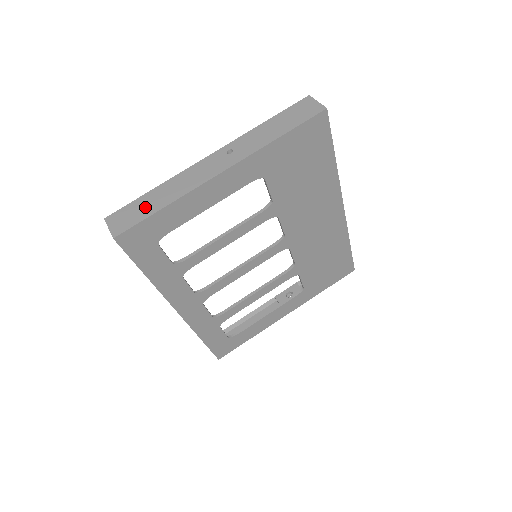
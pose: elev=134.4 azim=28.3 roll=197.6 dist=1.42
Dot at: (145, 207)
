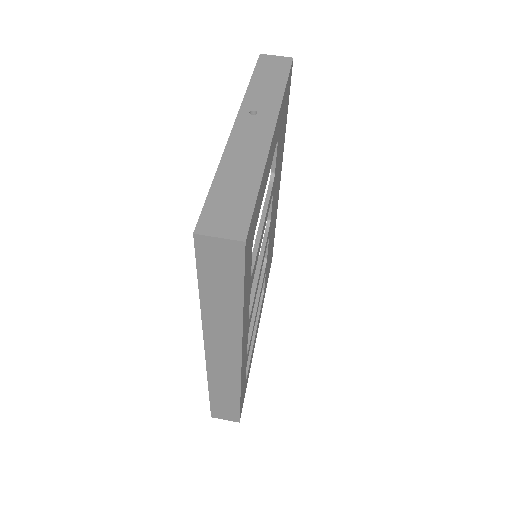
Dot at: (235, 194)
